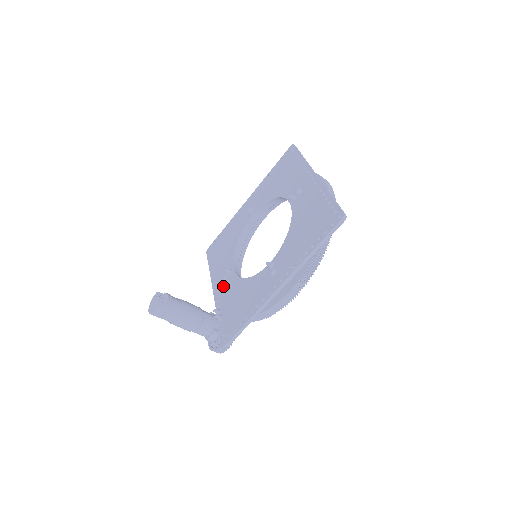
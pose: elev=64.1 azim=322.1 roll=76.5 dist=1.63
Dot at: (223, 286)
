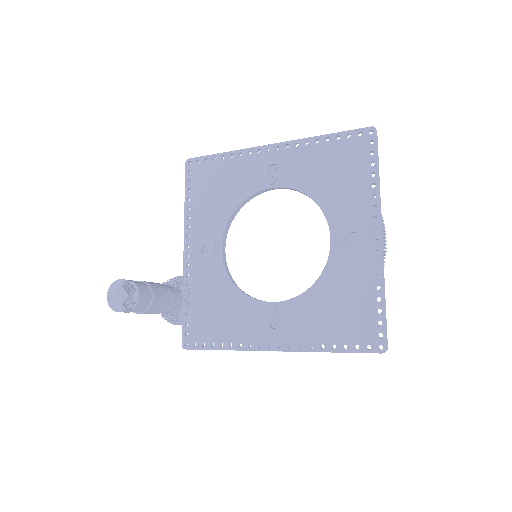
Dot at: (200, 259)
